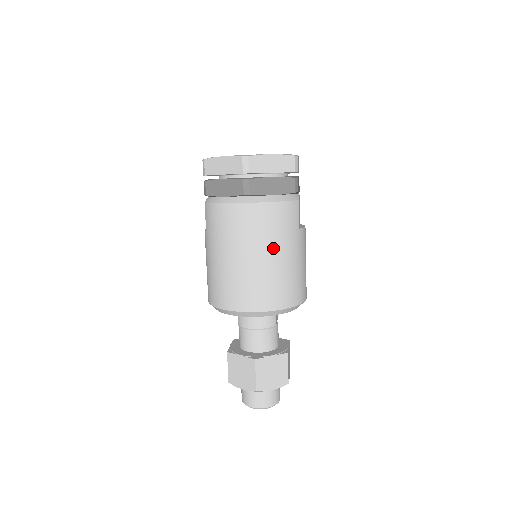
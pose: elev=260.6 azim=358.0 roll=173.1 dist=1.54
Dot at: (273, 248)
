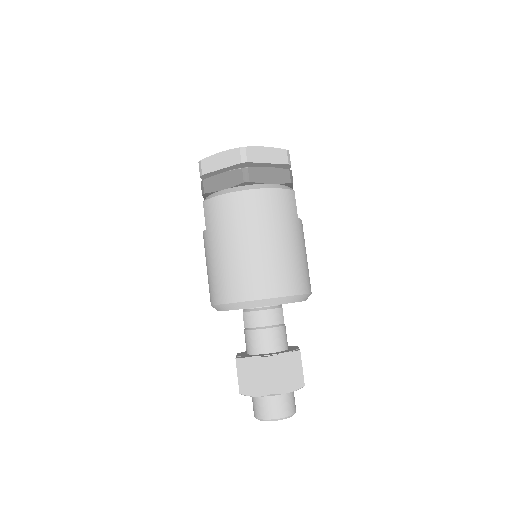
Dot at: (277, 232)
